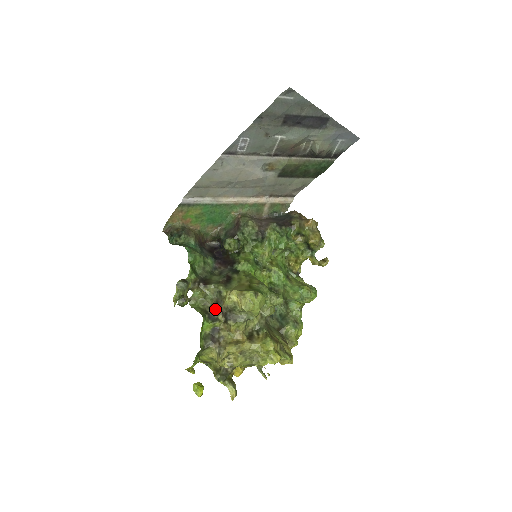
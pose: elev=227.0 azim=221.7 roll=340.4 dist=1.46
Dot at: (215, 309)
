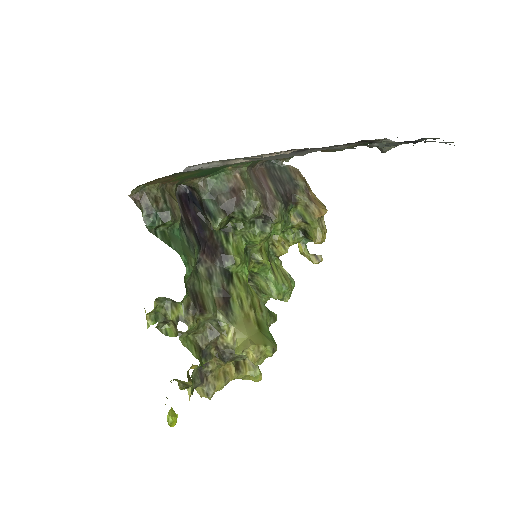
Dot at: (209, 343)
